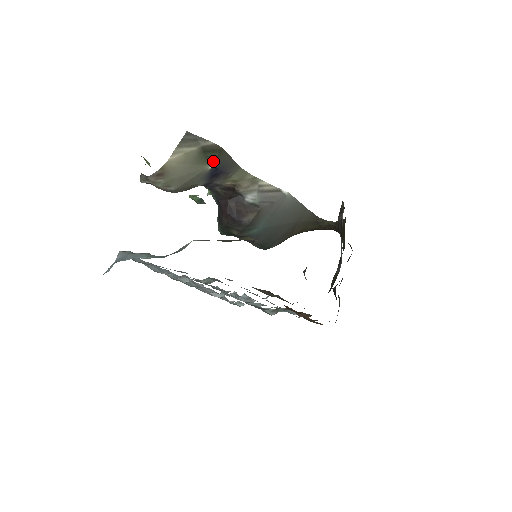
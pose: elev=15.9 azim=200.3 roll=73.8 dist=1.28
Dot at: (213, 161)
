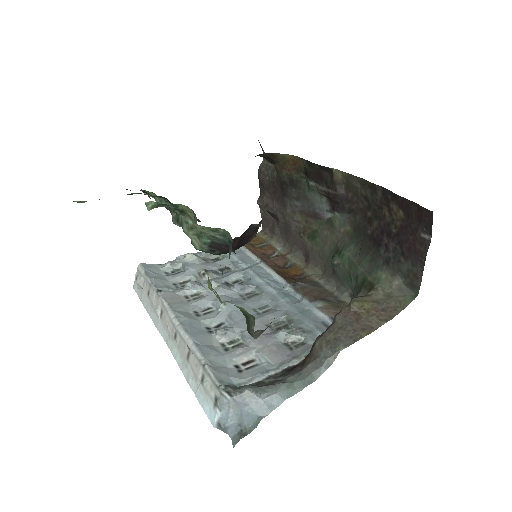
Dot at: occluded
